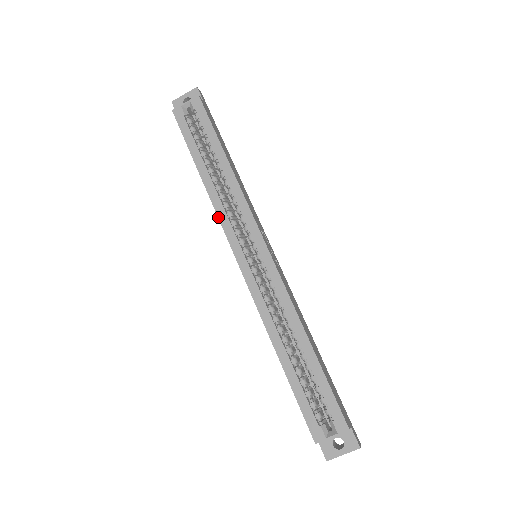
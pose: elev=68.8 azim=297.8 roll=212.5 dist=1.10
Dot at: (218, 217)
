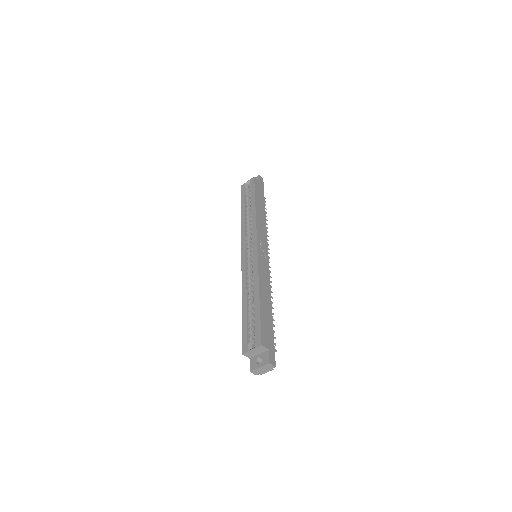
Dot at: (241, 234)
